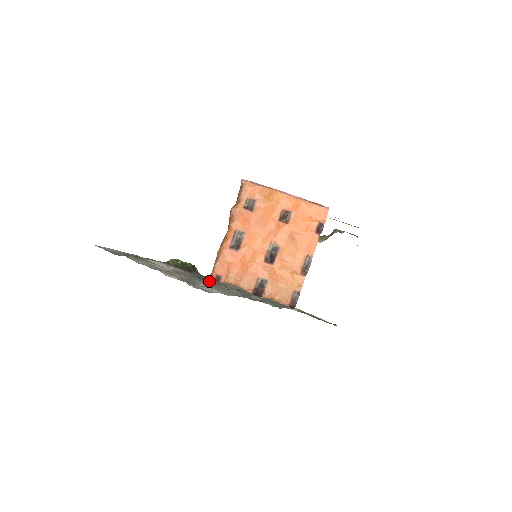
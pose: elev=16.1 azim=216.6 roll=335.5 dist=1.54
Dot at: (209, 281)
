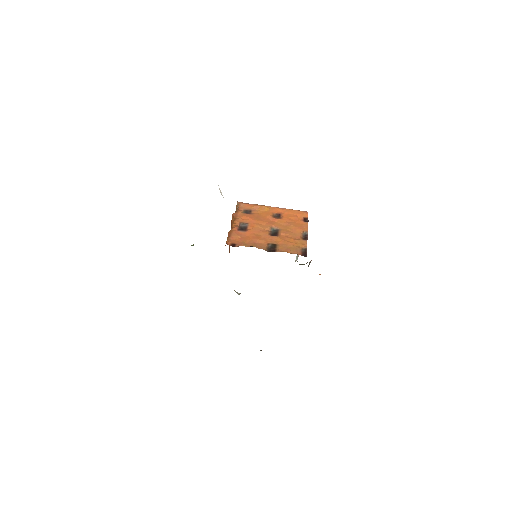
Dot at: occluded
